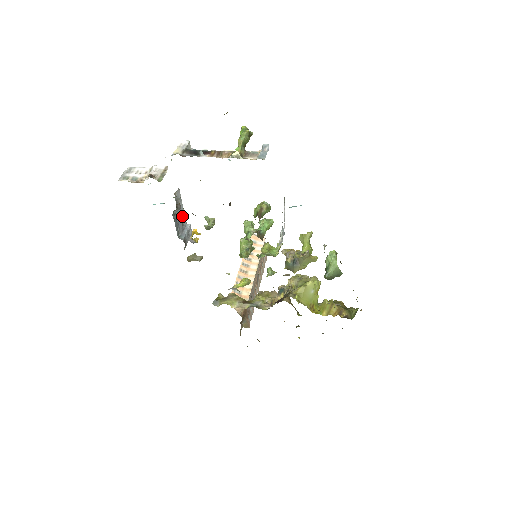
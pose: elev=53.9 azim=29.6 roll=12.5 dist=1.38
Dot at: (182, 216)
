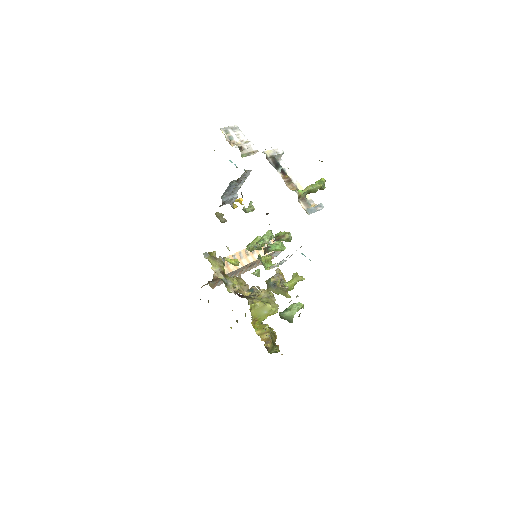
Dot at: (238, 187)
